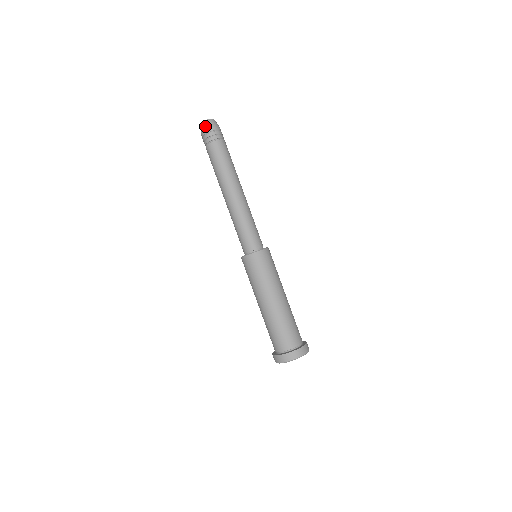
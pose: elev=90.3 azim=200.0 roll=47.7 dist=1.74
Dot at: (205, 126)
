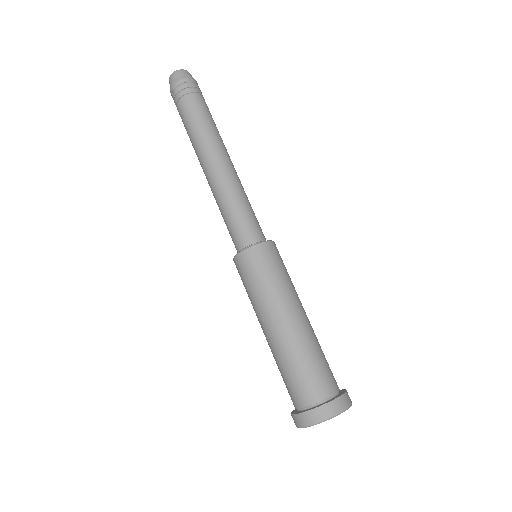
Dot at: occluded
